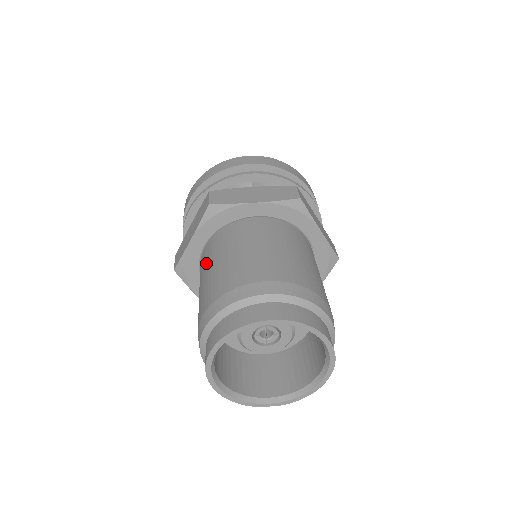
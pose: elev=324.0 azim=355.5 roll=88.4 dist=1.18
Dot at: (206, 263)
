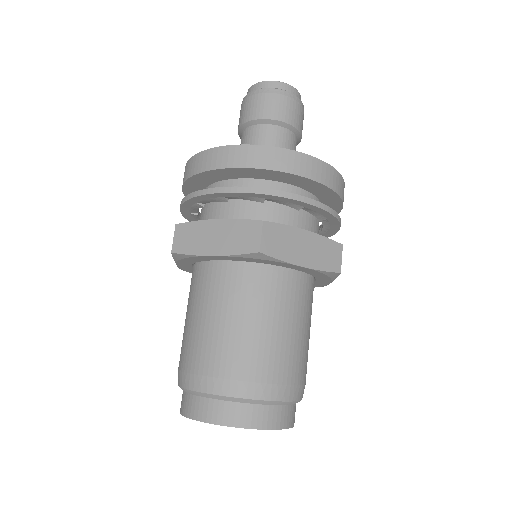
Dot at: (188, 299)
